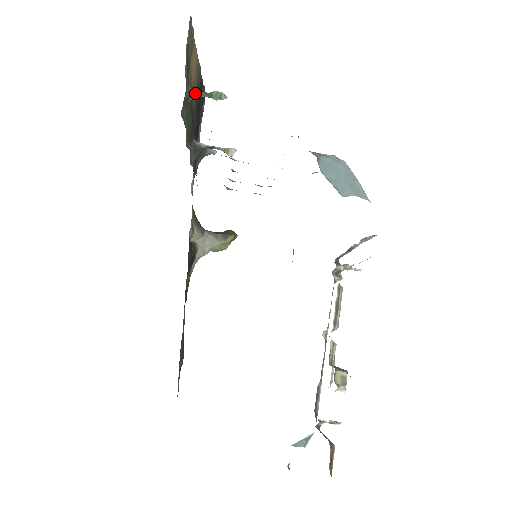
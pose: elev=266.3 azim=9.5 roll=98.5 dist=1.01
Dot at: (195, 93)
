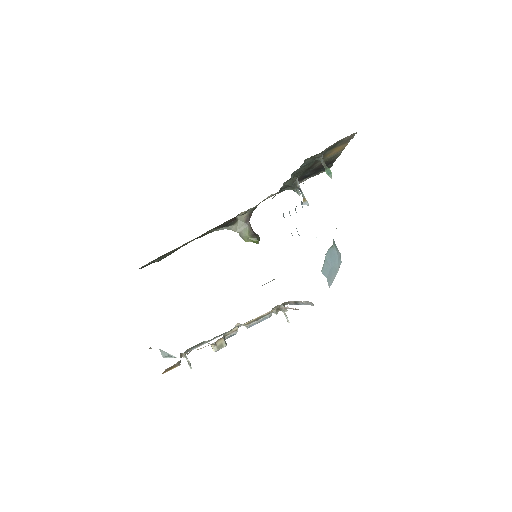
Dot at: (322, 159)
